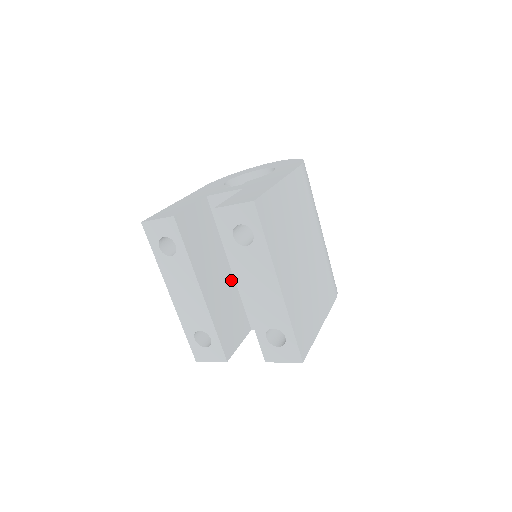
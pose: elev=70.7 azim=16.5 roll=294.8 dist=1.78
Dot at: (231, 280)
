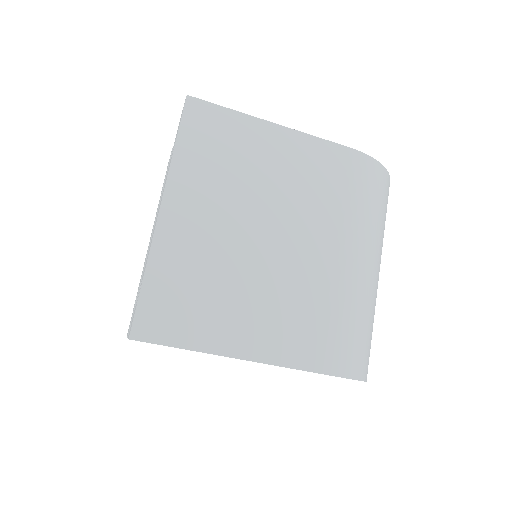
Dot at: occluded
